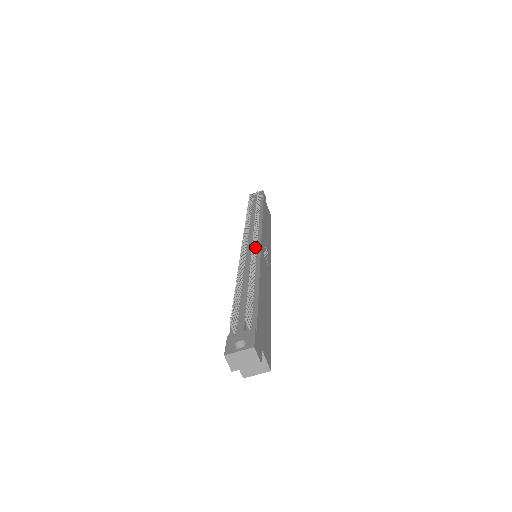
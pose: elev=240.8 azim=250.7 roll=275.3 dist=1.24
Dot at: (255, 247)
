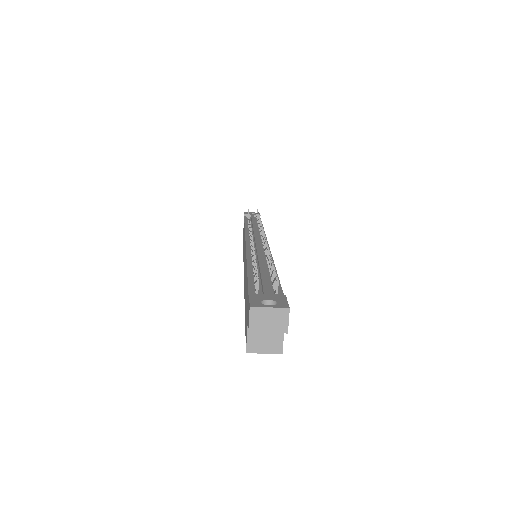
Dot at: occluded
